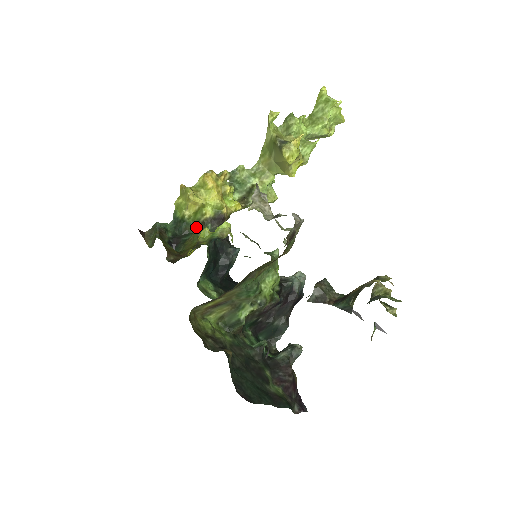
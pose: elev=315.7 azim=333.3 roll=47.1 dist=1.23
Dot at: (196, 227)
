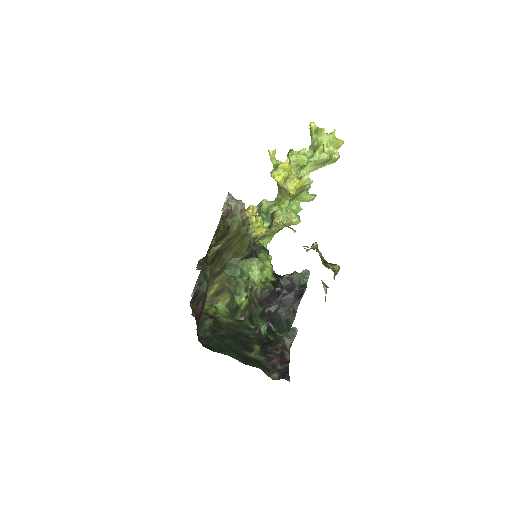
Dot at: occluded
